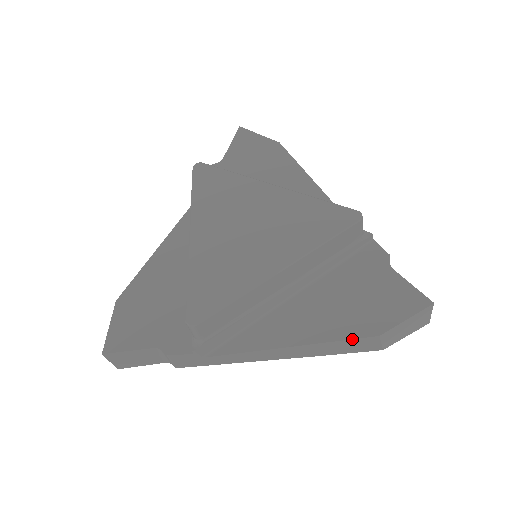
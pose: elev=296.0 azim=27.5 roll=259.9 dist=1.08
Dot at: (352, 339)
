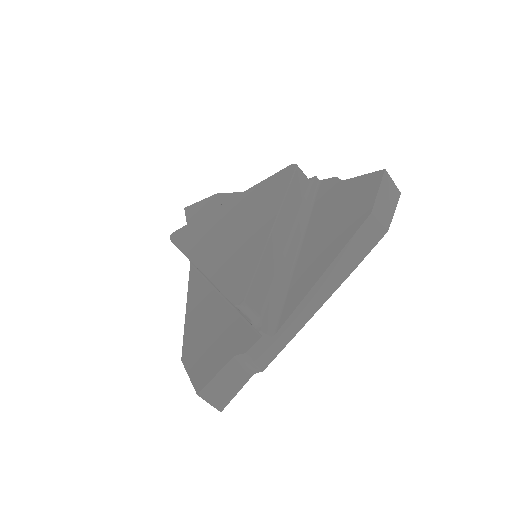
Dot at: (357, 231)
